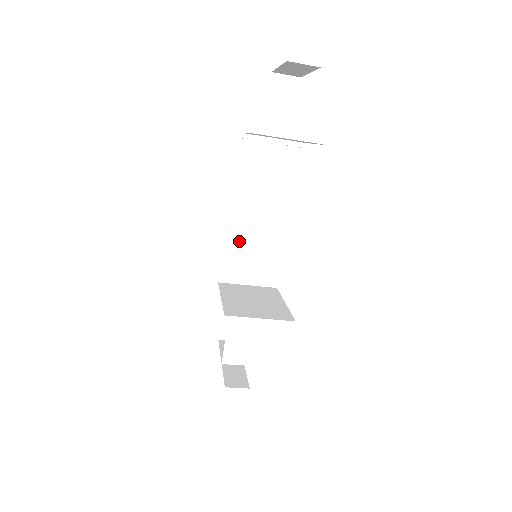
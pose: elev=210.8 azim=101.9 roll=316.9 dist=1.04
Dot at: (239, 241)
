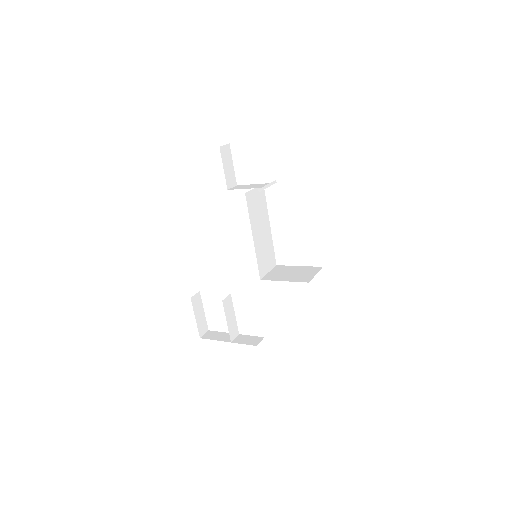
Dot at: (260, 250)
